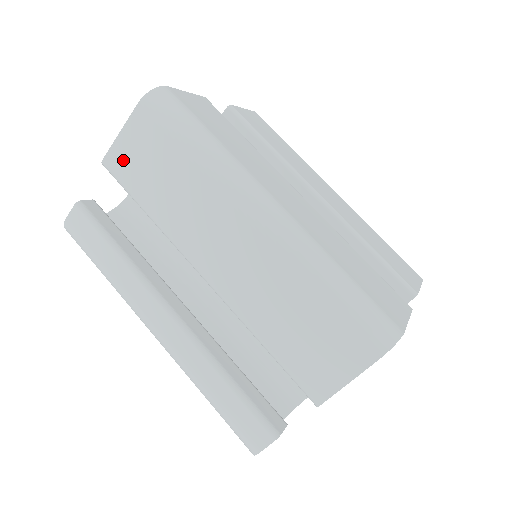
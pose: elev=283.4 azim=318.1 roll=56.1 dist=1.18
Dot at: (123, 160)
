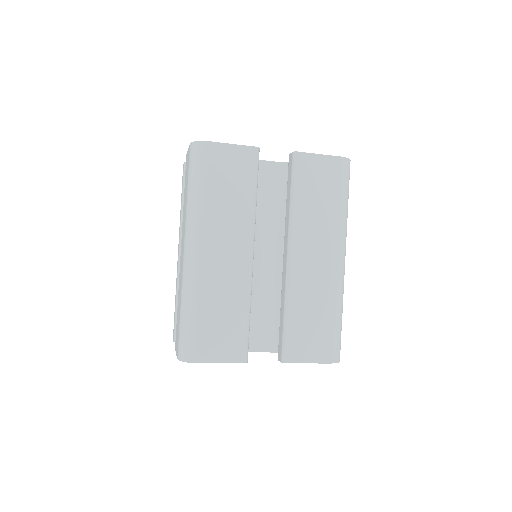
Dot at: (186, 164)
